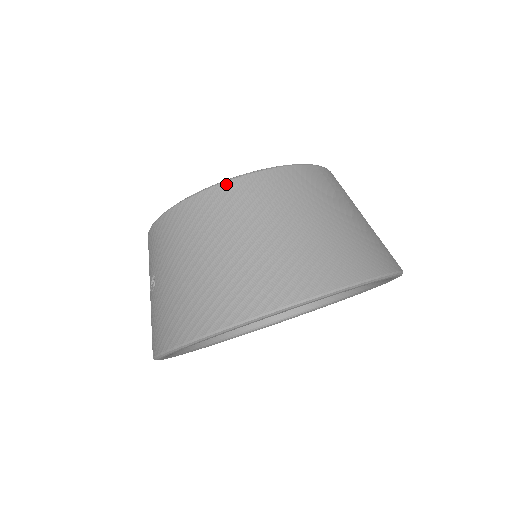
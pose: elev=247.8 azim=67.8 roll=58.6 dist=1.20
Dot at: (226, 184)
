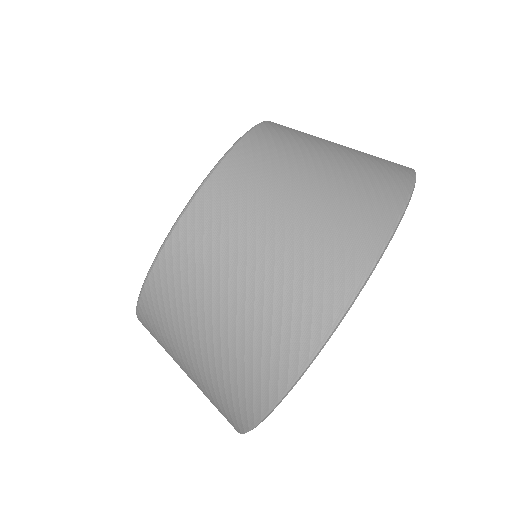
Dot at: (139, 317)
